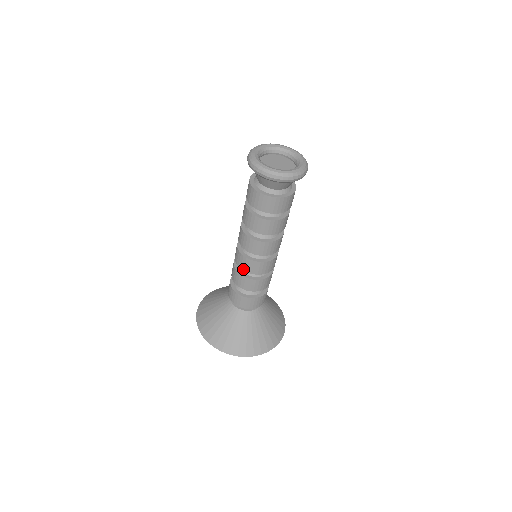
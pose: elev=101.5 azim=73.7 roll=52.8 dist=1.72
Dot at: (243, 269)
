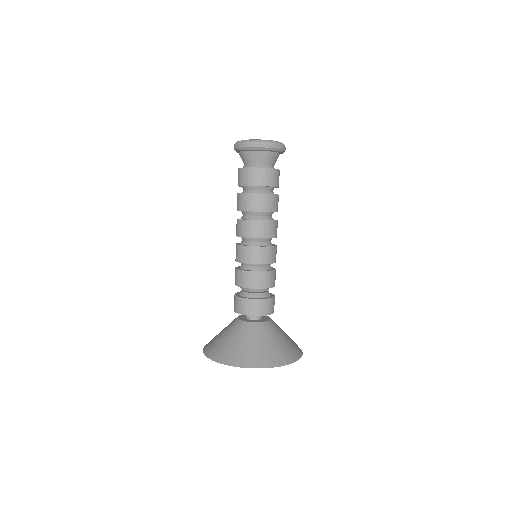
Dot at: (248, 262)
